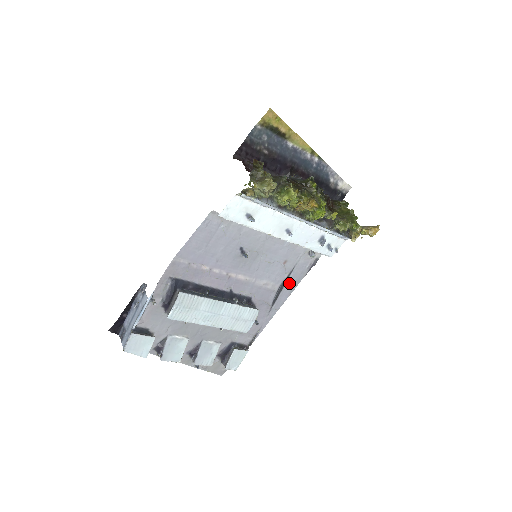
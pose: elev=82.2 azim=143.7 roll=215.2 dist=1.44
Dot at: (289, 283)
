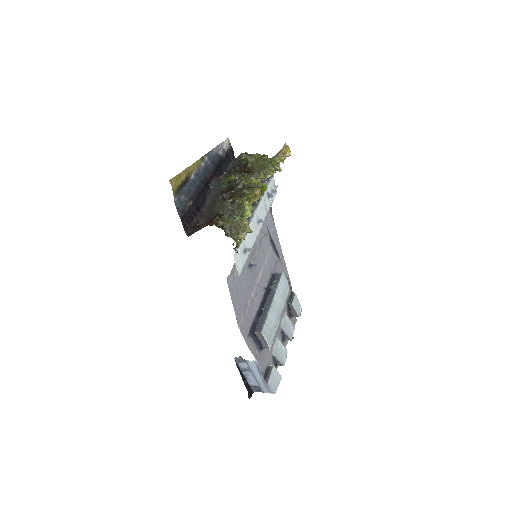
Dot at: (273, 237)
